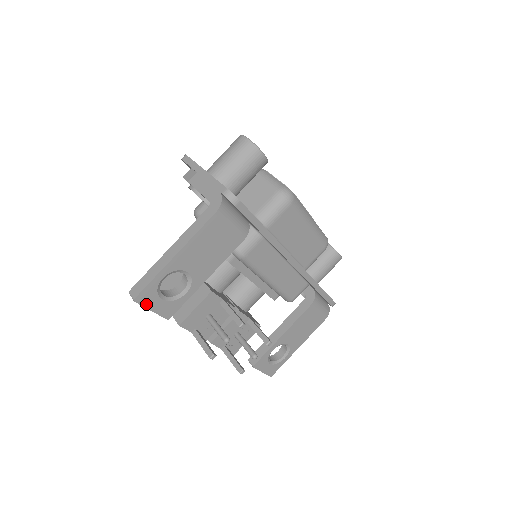
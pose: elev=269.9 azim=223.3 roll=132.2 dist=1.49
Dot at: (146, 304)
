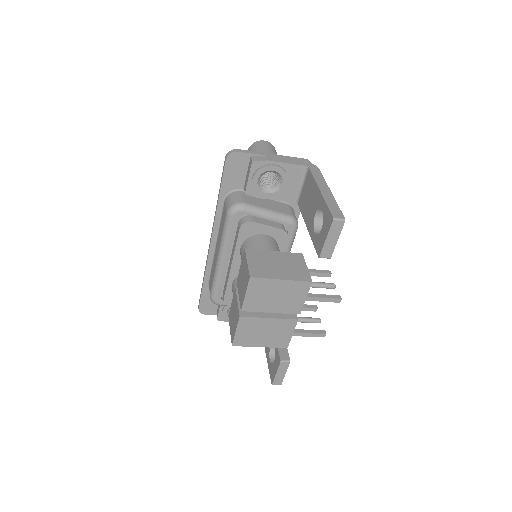
Dot at: (340, 230)
